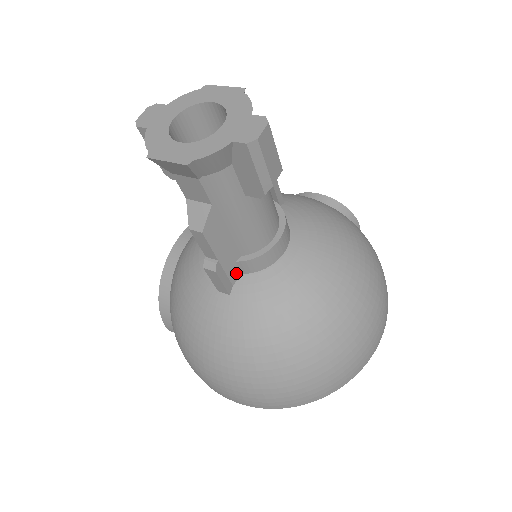
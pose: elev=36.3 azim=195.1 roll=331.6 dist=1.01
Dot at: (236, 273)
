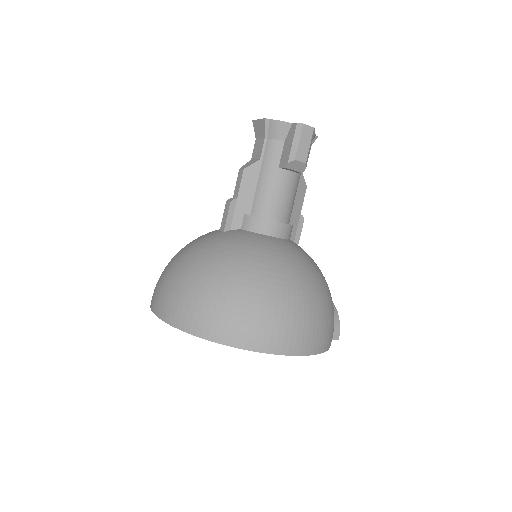
Dot at: (238, 224)
